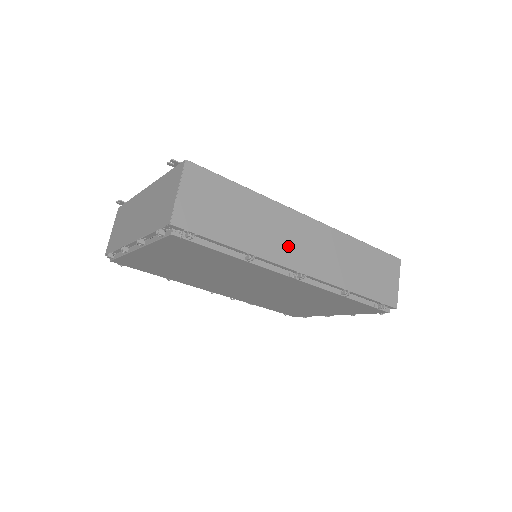
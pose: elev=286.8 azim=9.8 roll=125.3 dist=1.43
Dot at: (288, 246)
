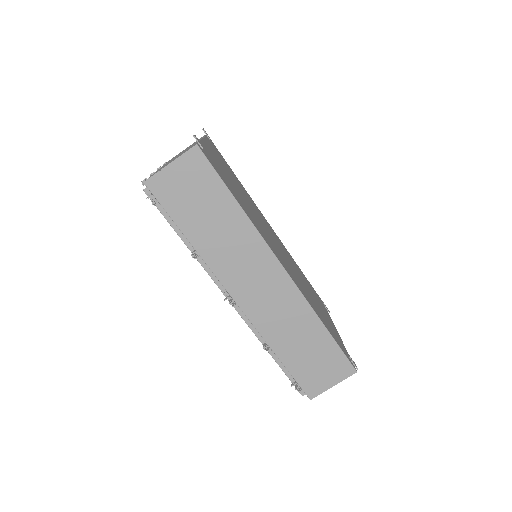
Dot at: (239, 272)
